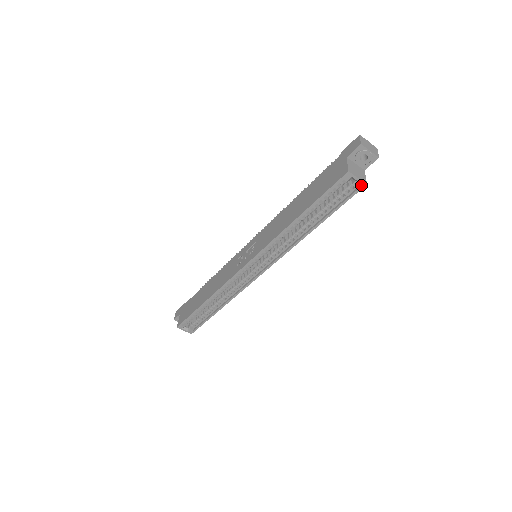
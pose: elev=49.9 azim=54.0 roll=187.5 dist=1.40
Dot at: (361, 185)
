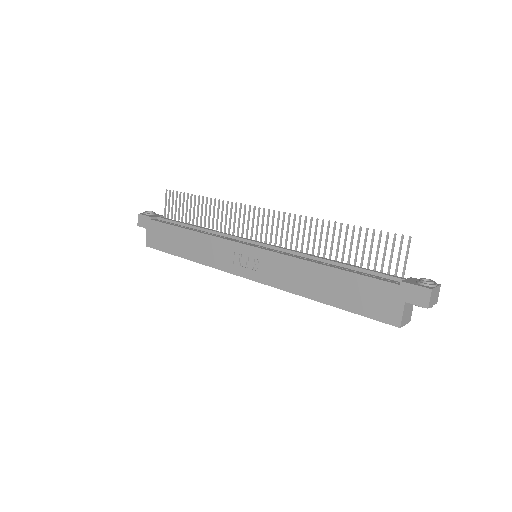
Dot at: occluded
